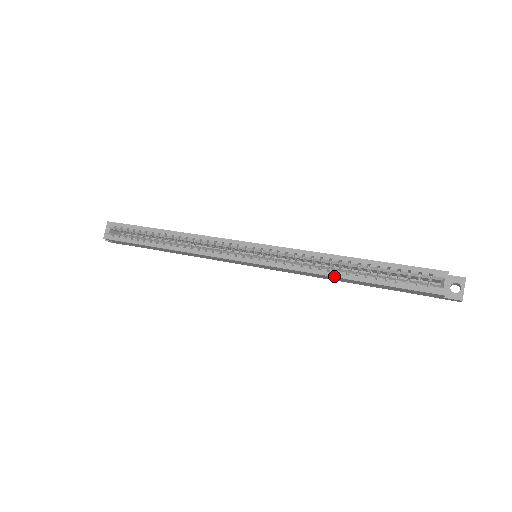
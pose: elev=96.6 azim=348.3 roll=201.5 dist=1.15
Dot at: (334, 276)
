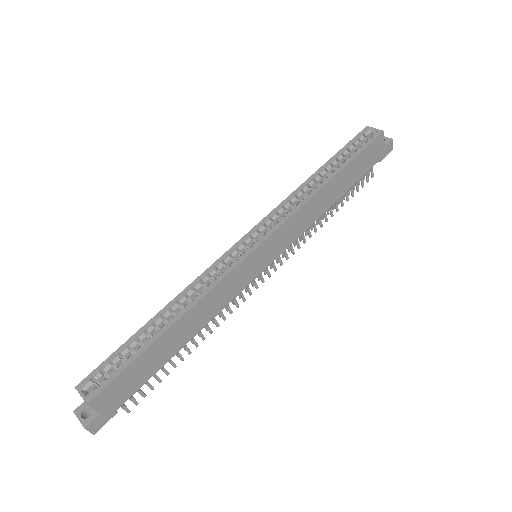
Dot at: (323, 186)
